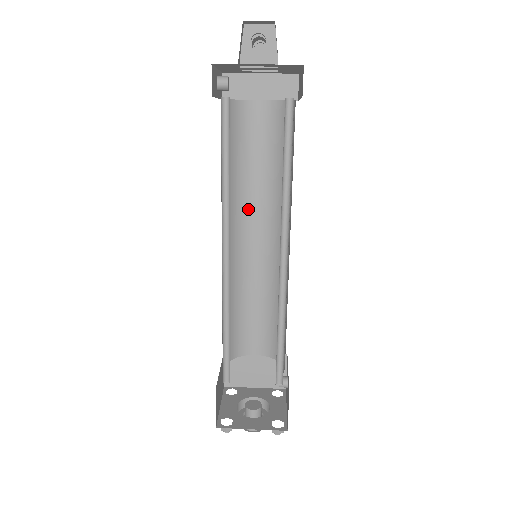
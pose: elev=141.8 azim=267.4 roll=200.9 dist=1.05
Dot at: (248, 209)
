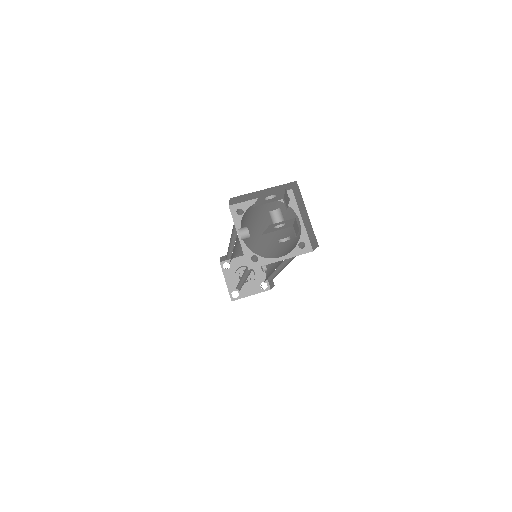
Dot at: occluded
